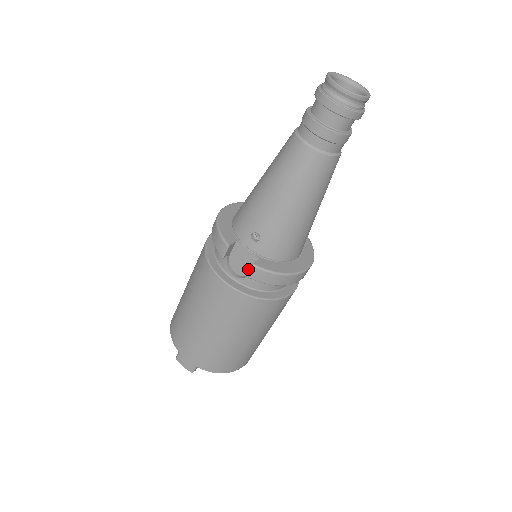
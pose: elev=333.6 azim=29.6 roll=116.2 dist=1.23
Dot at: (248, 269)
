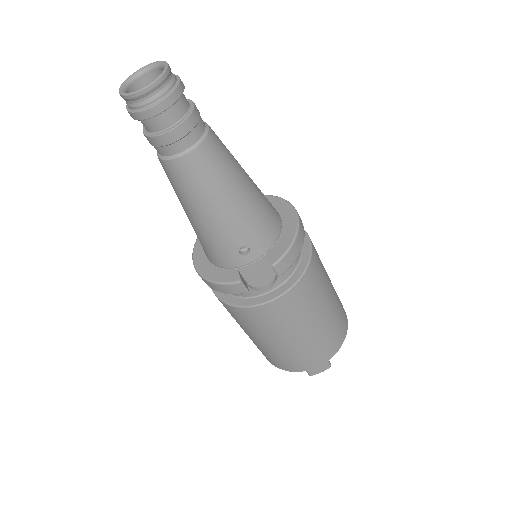
Dot at: (270, 272)
